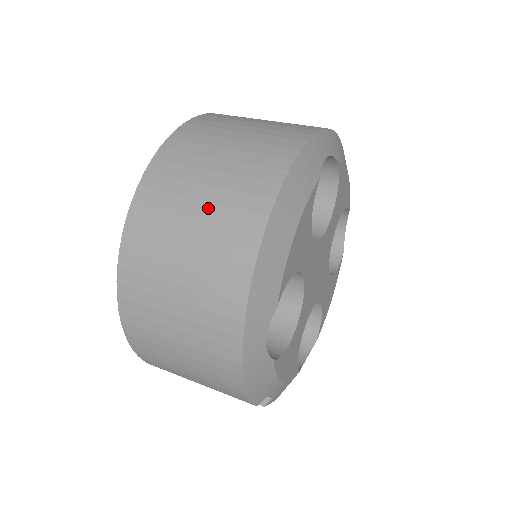
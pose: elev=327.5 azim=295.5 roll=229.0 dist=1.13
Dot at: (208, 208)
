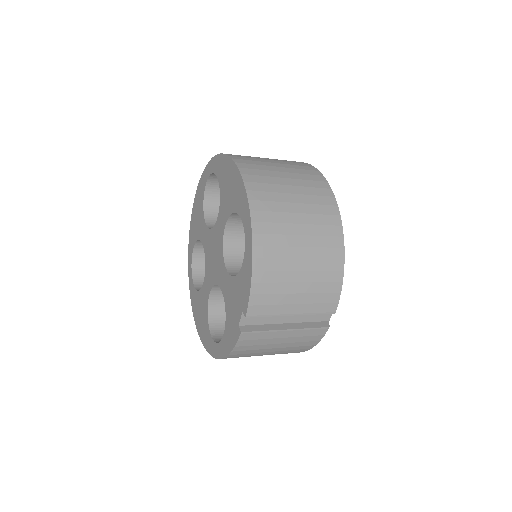
Dot at: (287, 169)
